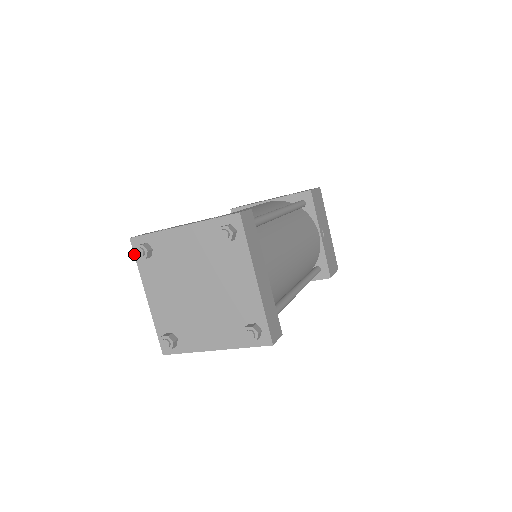
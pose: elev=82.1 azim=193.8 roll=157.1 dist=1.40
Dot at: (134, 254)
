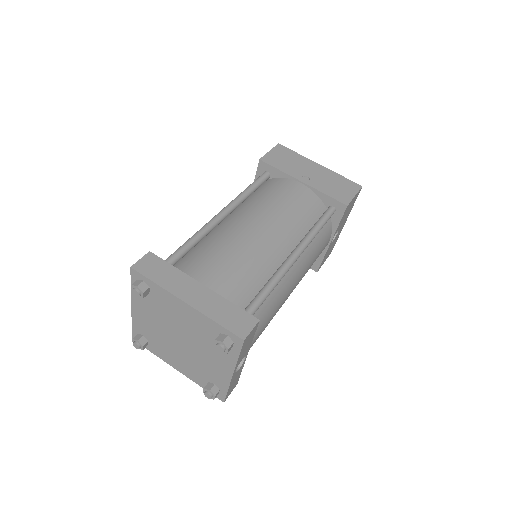
Dot at: occluded
